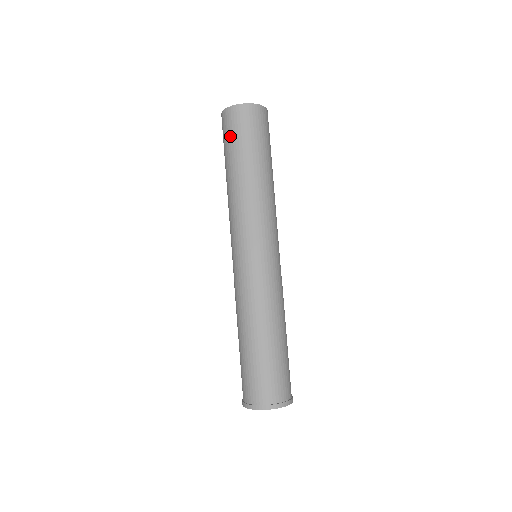
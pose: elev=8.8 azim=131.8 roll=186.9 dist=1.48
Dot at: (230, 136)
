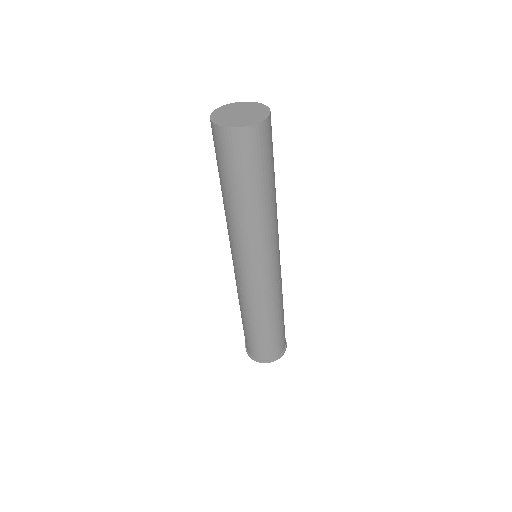
Dot at: (222, 159)
